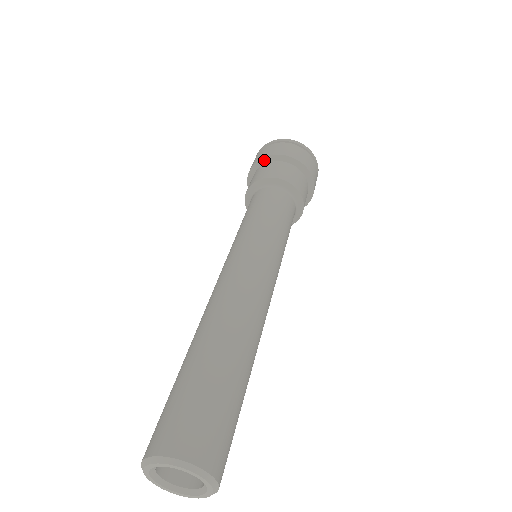
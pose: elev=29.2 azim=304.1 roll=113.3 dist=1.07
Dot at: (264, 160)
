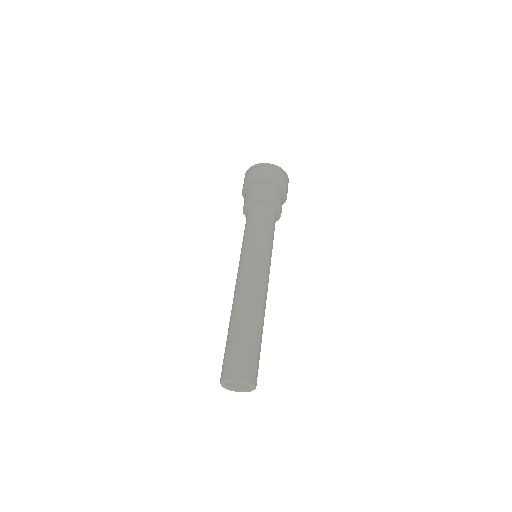
Dot at: (252, 183)
